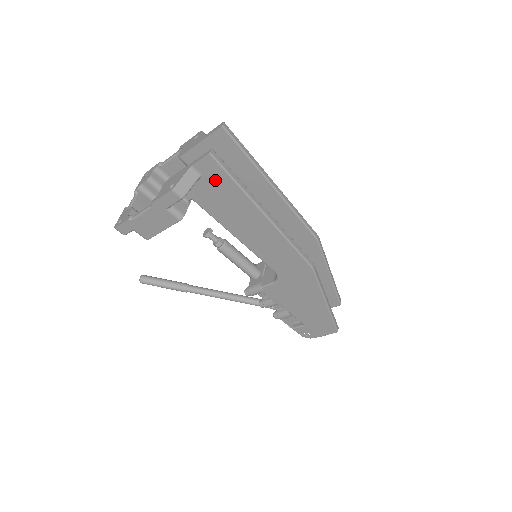
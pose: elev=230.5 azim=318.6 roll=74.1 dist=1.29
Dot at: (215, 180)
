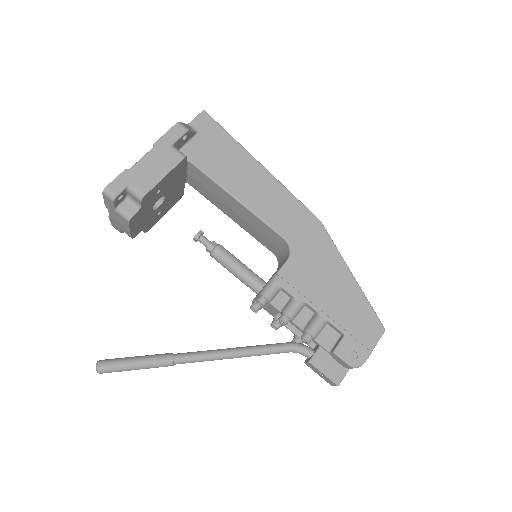
Dot at: (210, 134)
